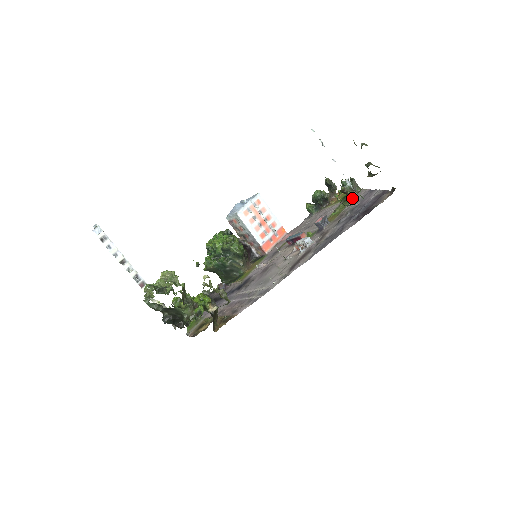
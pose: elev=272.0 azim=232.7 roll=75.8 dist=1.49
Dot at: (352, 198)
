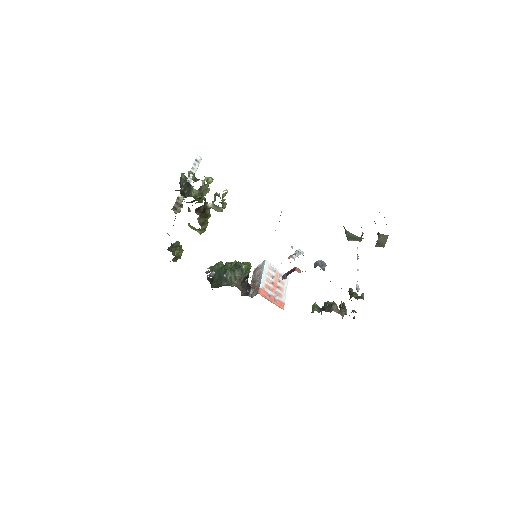
Dot at: occluded
